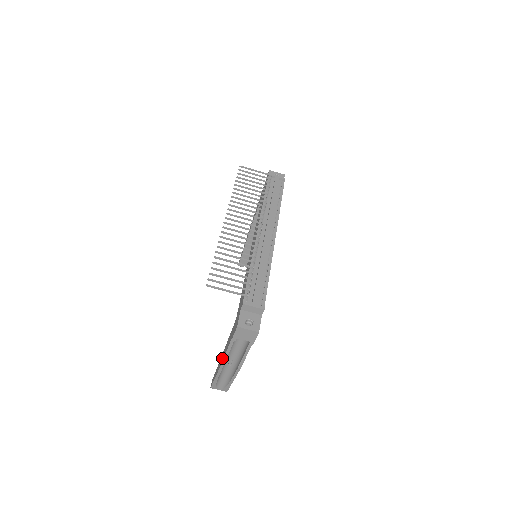
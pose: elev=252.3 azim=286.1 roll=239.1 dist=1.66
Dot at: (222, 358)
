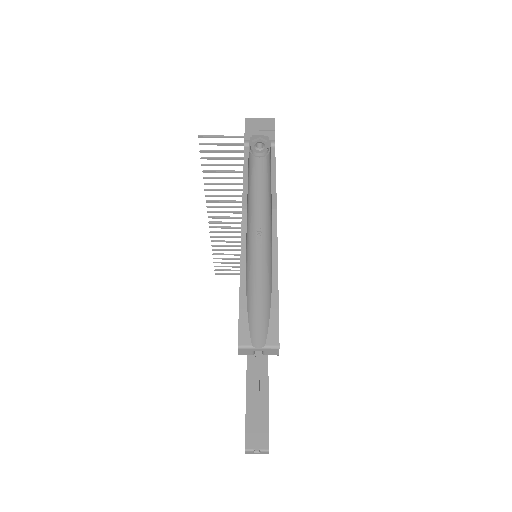
Dot at: occluded
